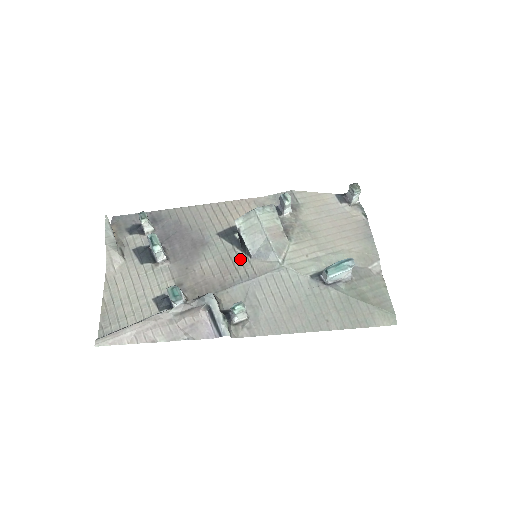
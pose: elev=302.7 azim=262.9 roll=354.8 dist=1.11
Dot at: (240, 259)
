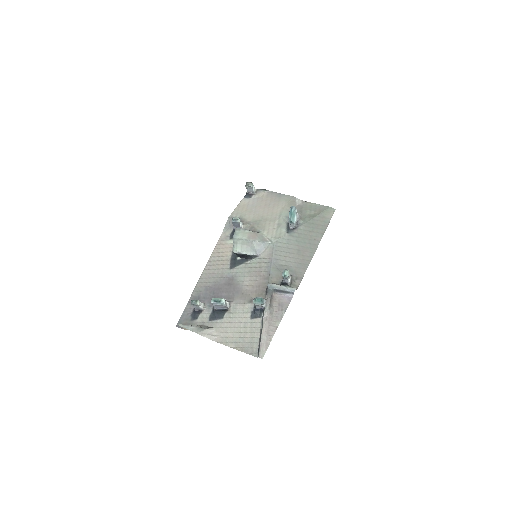
Dot at: (255, 263)
